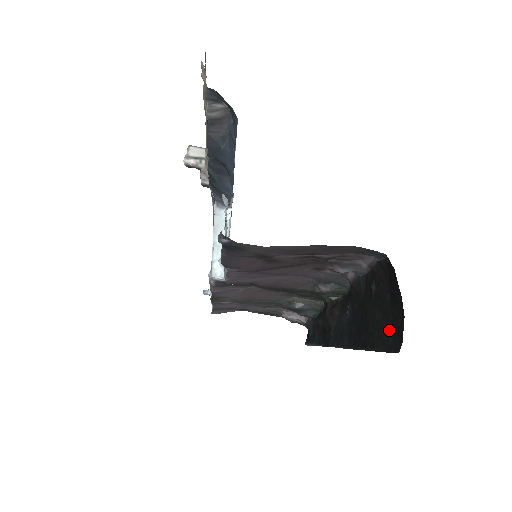
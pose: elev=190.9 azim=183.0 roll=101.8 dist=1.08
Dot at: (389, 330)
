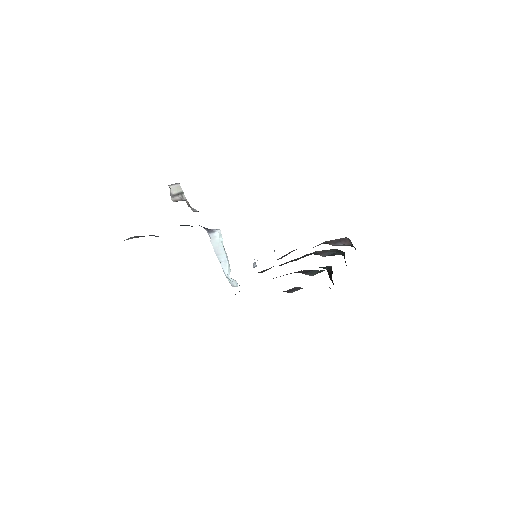
Dot at: occluded
